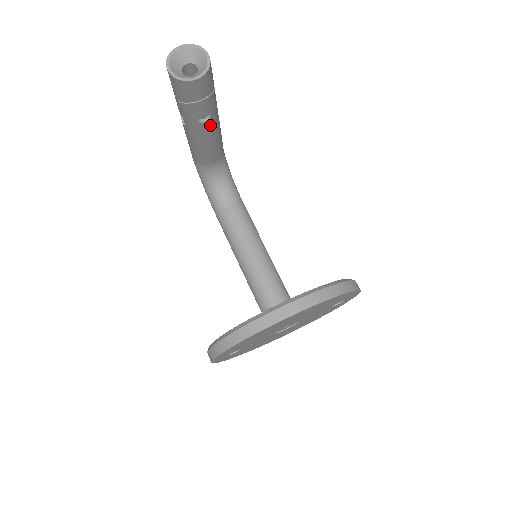
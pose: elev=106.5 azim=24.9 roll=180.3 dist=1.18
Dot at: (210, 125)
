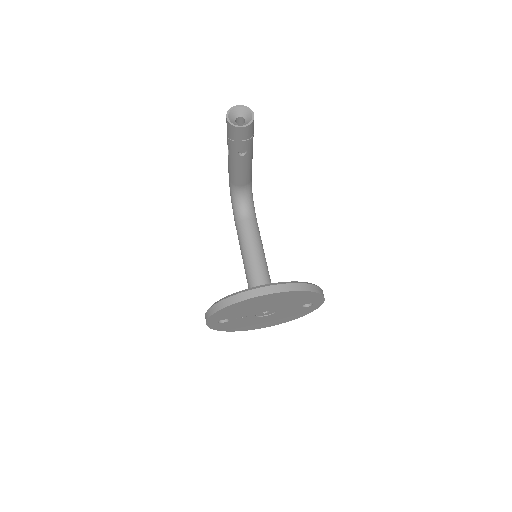
Dot at: (245, 159)
